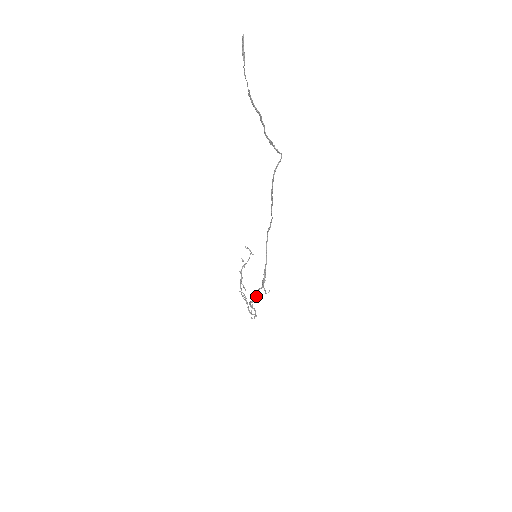
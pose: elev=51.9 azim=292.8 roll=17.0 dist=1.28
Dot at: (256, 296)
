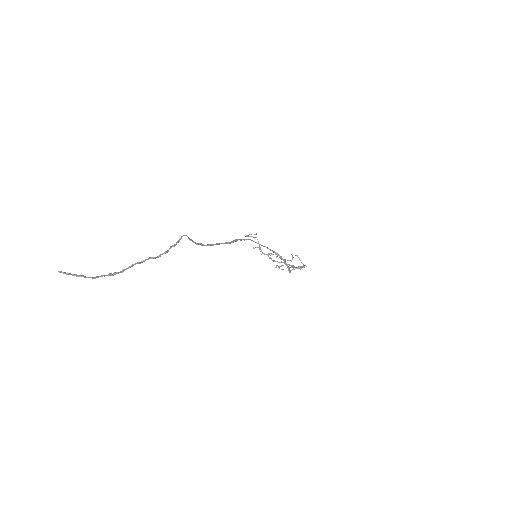
Dot at: (288, 267)
